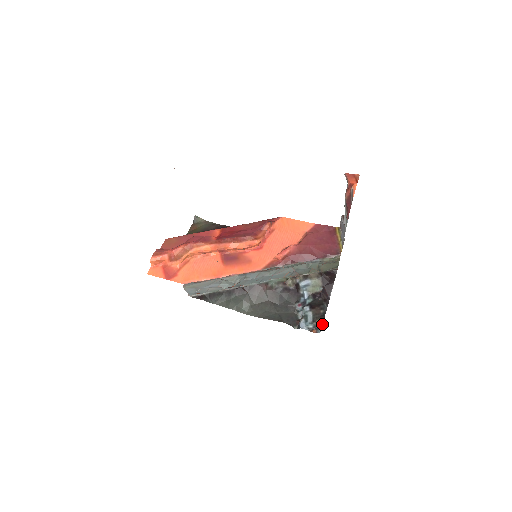
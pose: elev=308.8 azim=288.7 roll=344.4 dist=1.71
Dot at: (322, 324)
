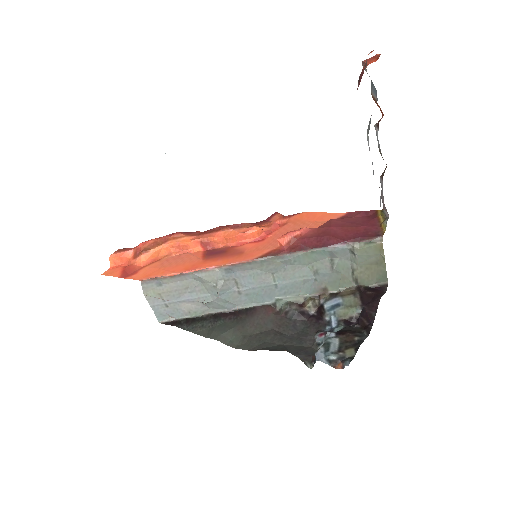
Dot at: (354, 354)
